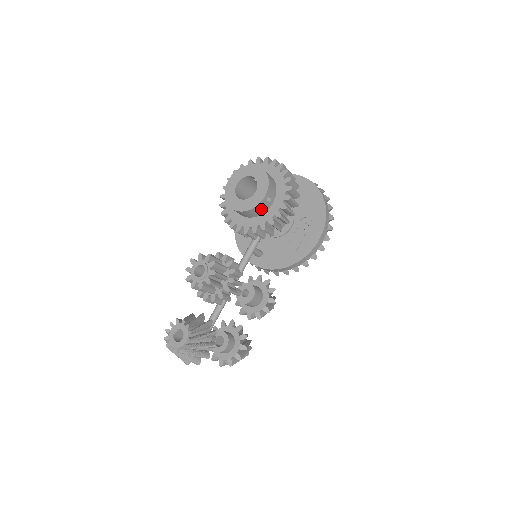
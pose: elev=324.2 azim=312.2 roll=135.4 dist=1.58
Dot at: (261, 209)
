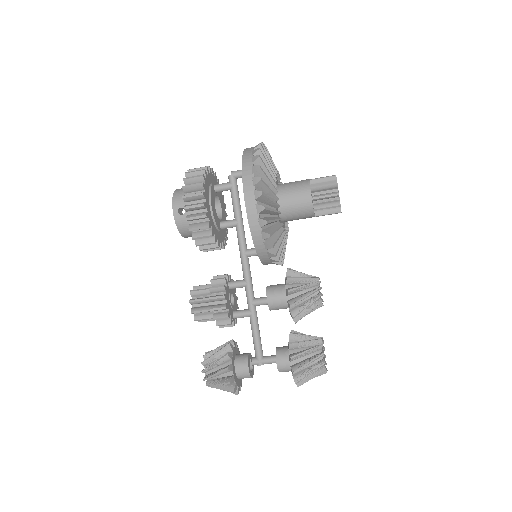
Dot at: (185, 223)
